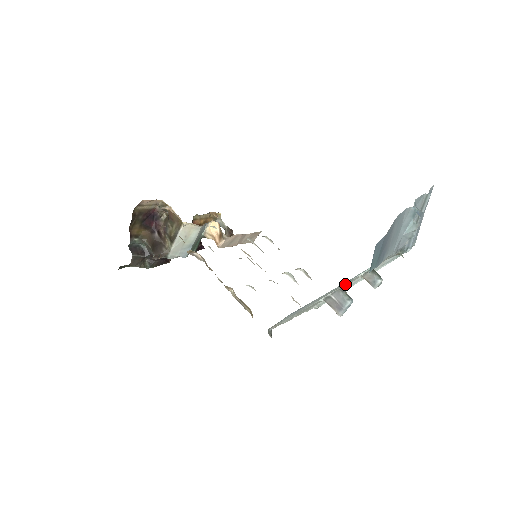
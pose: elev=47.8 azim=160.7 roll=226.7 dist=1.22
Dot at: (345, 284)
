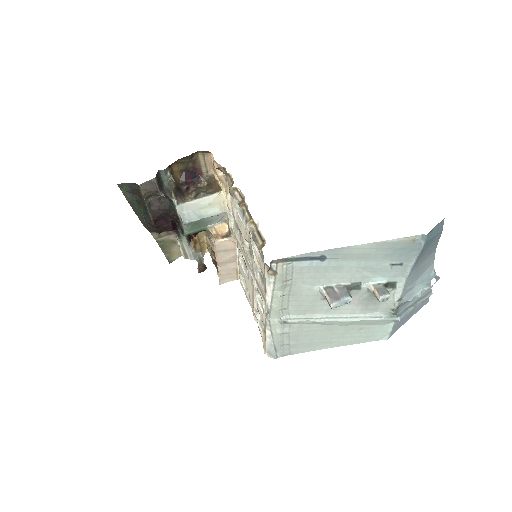
Dot at: occluded
